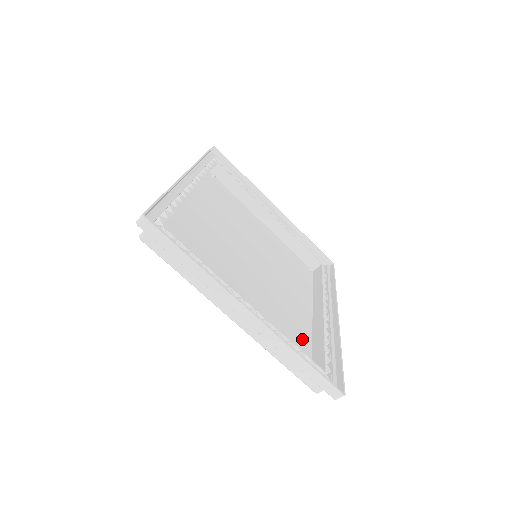
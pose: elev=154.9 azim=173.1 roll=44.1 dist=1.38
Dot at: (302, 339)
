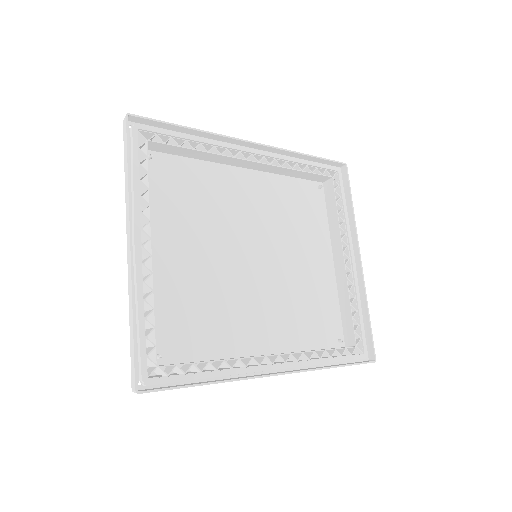
Dot at: (202, 344)
